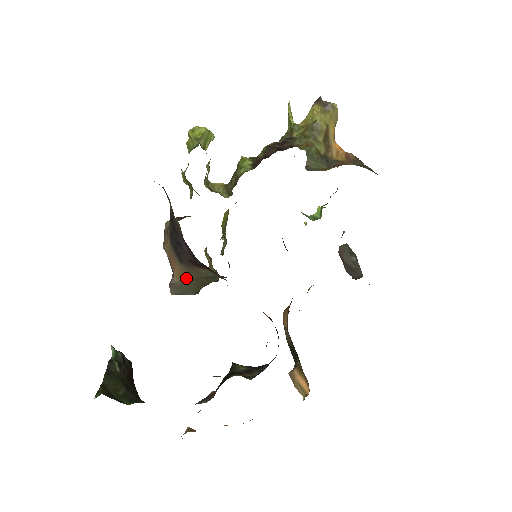
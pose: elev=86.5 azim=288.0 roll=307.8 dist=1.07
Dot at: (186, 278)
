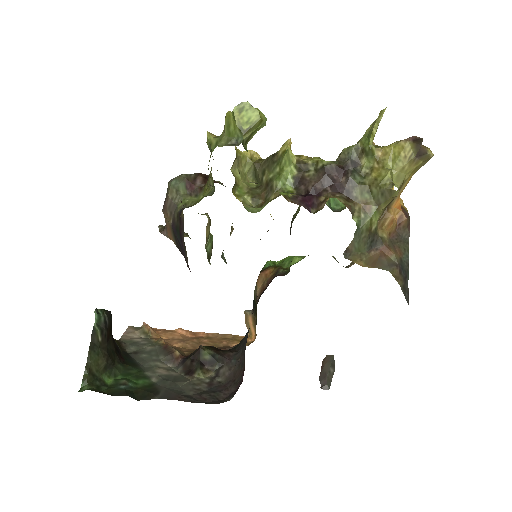
Dot at: occluded
